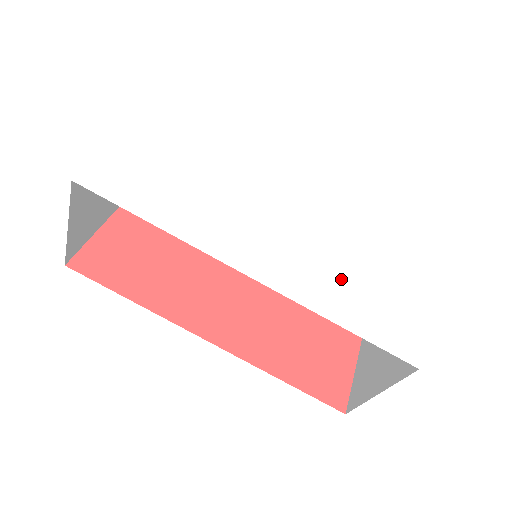
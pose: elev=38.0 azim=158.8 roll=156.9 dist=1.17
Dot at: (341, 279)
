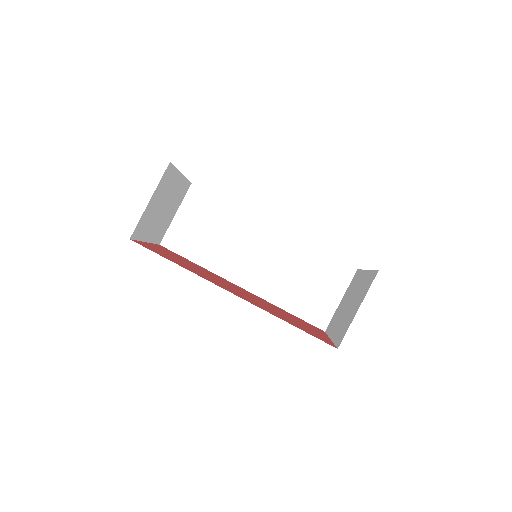
Dot at: occluded
